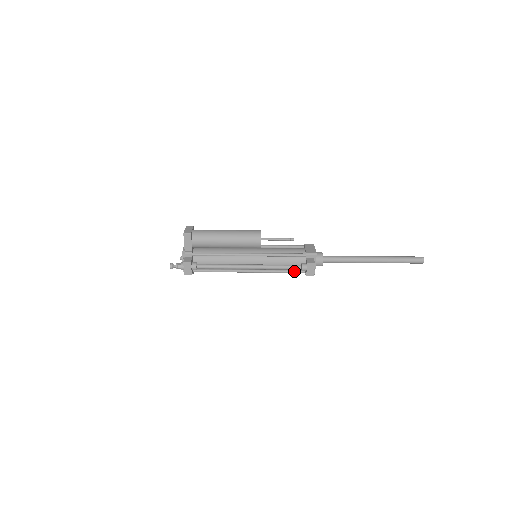
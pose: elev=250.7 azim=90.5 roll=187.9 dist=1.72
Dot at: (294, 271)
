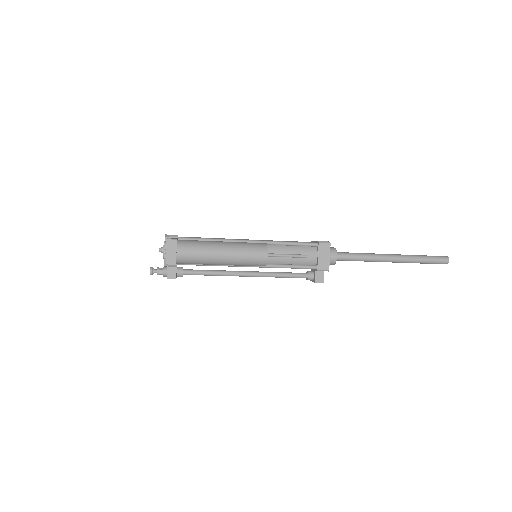
Dot at: occluded
